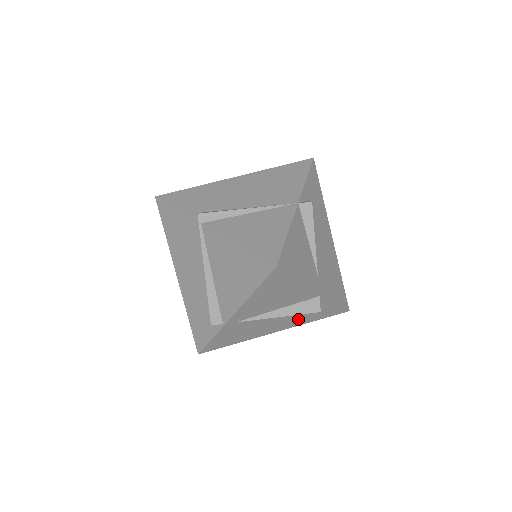
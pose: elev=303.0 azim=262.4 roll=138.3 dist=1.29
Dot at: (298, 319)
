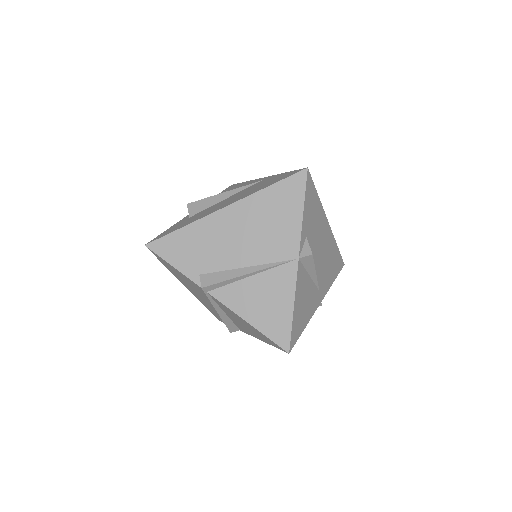
Dot at: occluded
